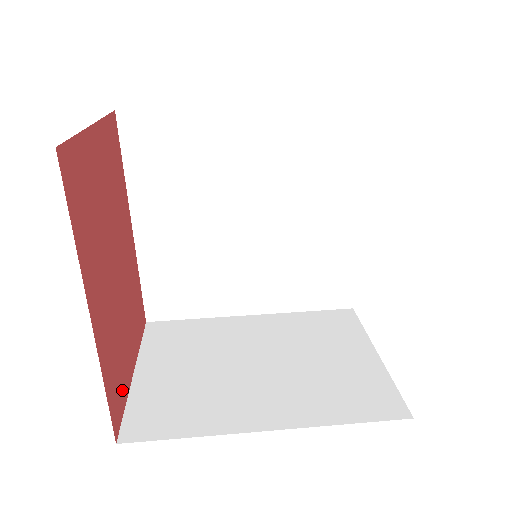
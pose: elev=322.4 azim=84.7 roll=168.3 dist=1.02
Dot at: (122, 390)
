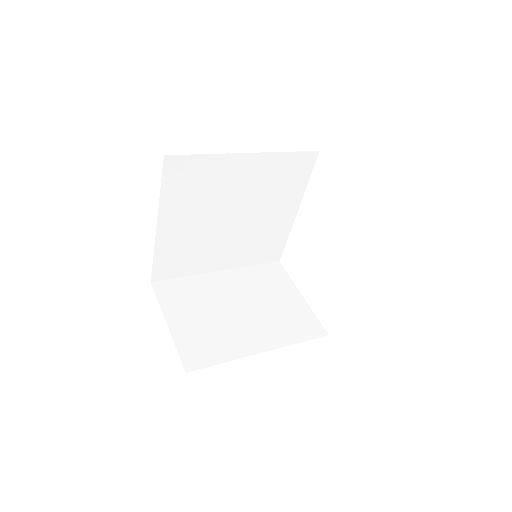
Dot at: occluded
